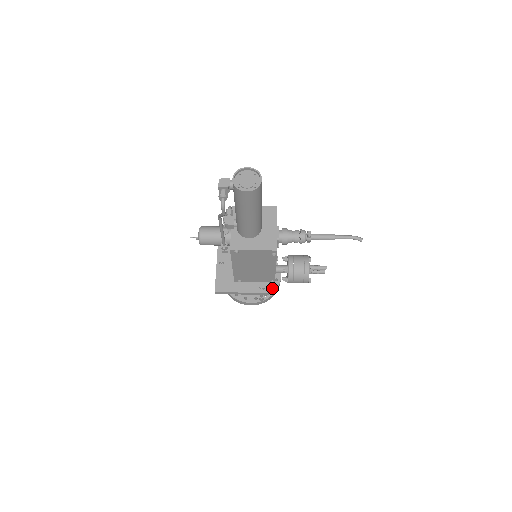
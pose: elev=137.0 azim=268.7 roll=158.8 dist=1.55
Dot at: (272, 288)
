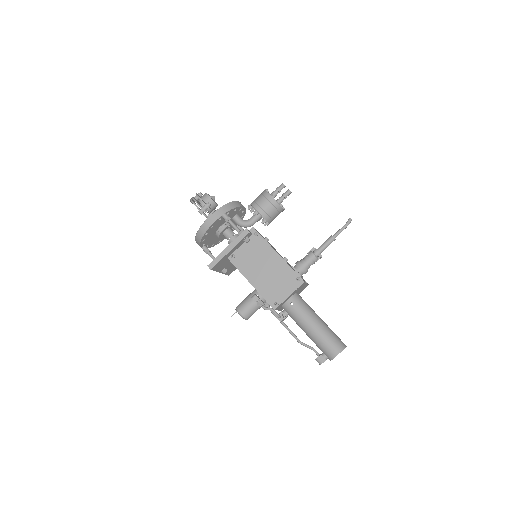
Dot at: occluded
